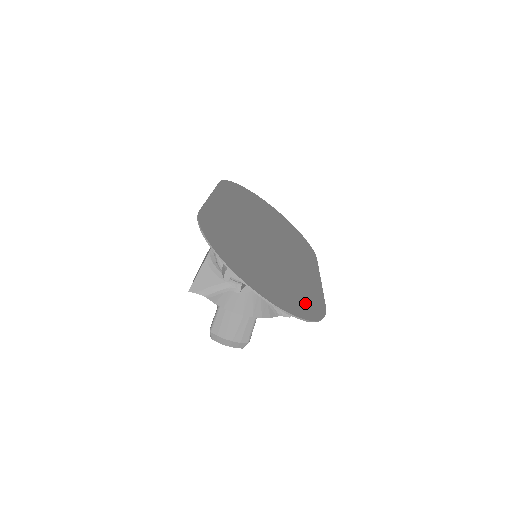
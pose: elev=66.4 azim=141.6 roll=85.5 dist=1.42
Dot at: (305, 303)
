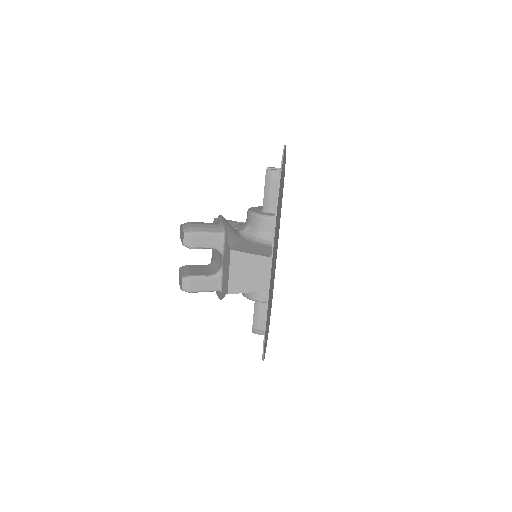
Dot at: occluded
